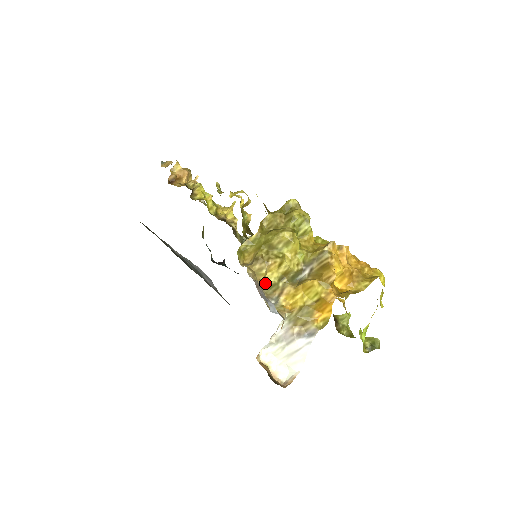
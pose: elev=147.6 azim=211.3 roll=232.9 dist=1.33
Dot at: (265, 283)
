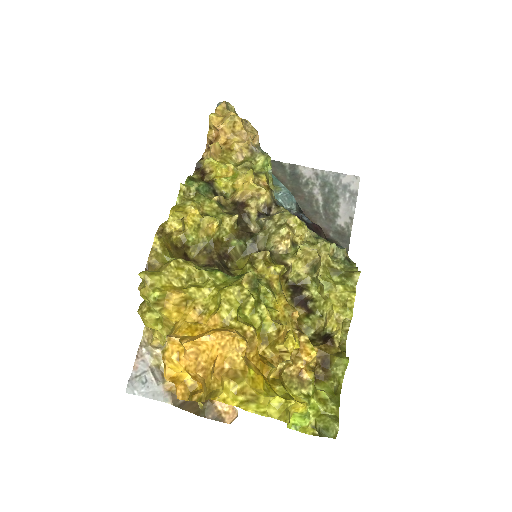
Dot at: occluded
